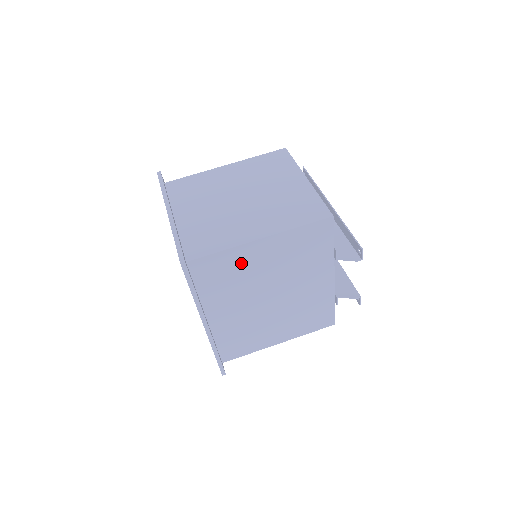
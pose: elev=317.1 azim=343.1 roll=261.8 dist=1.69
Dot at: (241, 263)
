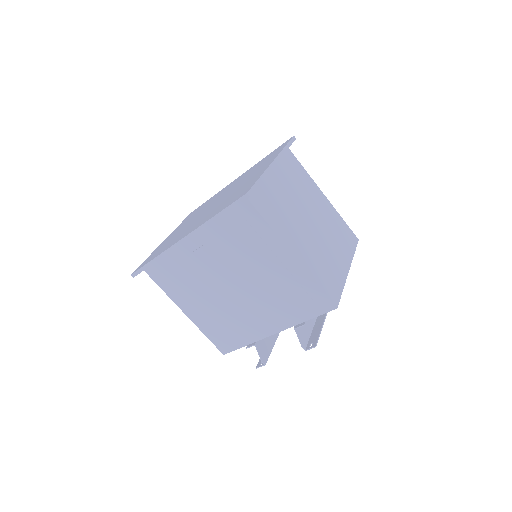
Dot at: (262, 247)
